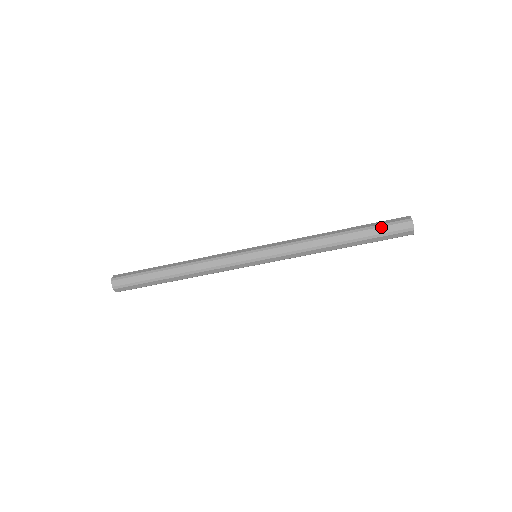
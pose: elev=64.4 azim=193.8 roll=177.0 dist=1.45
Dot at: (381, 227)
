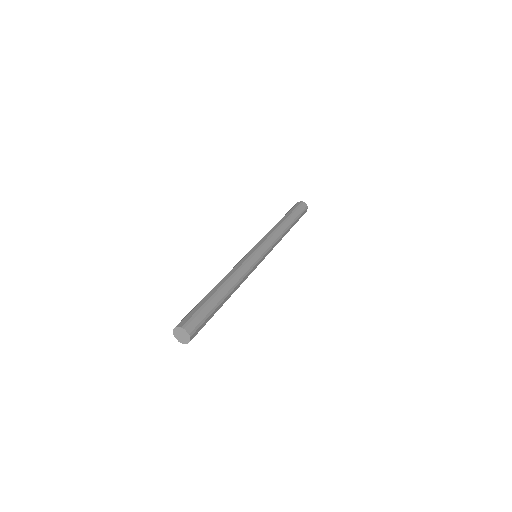
Dot at: (291, 209)
